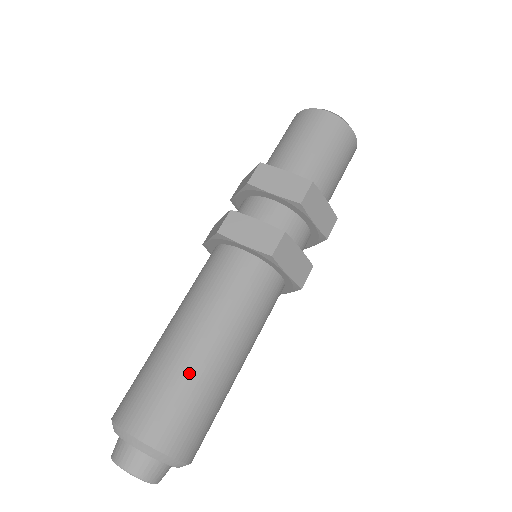
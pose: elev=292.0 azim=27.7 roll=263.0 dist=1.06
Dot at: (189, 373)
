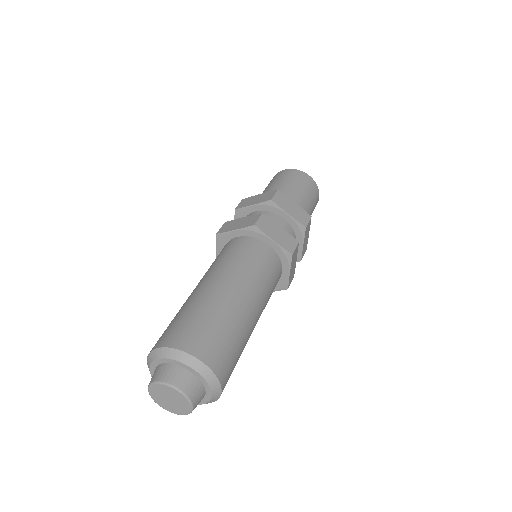
Dot at: (237, 321)
